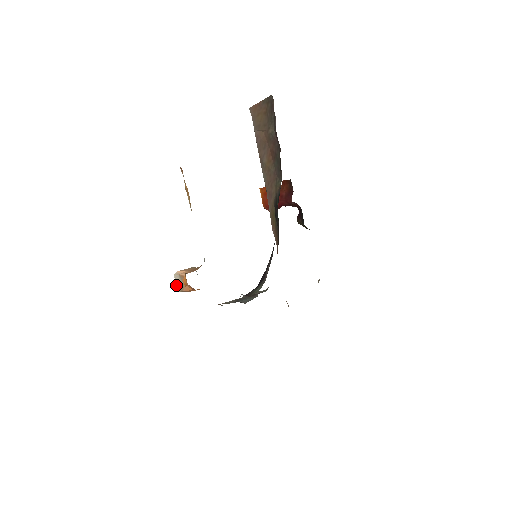
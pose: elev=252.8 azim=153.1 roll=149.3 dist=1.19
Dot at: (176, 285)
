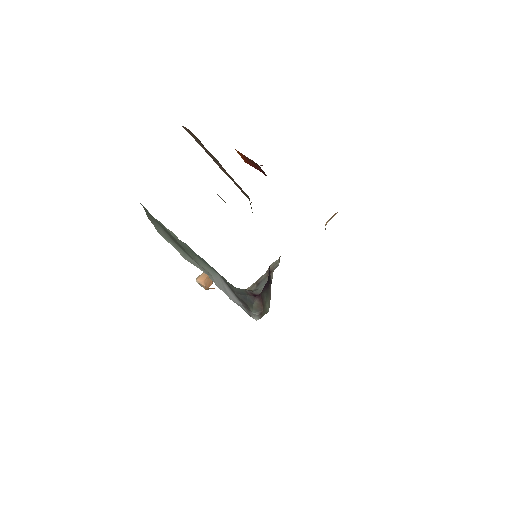
Dot at: occluded
